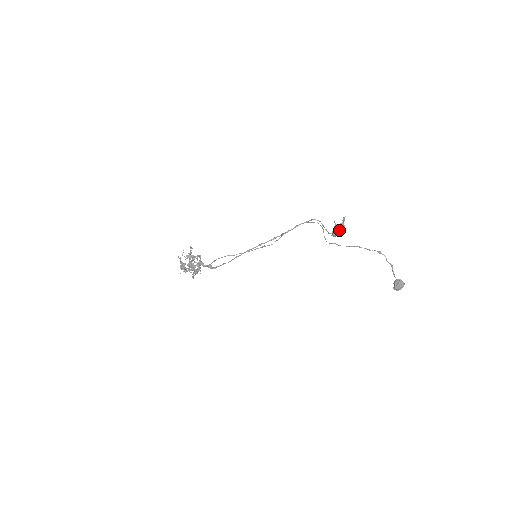
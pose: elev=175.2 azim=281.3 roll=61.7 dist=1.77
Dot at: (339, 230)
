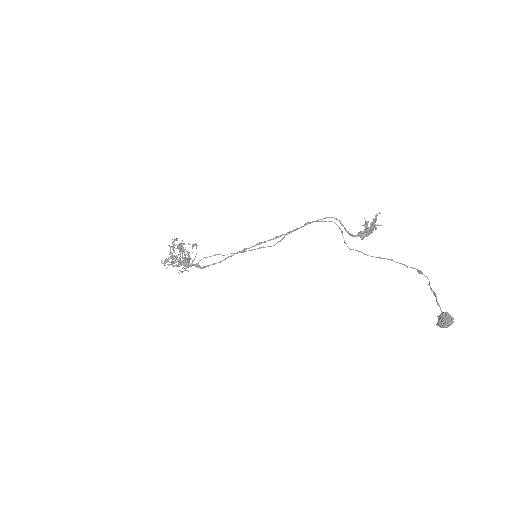
Dot at: occluded
